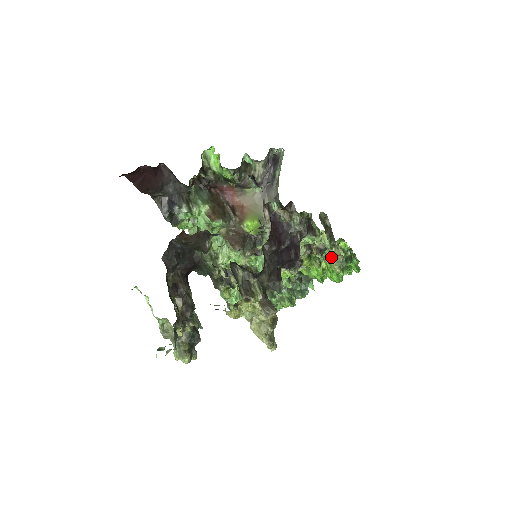
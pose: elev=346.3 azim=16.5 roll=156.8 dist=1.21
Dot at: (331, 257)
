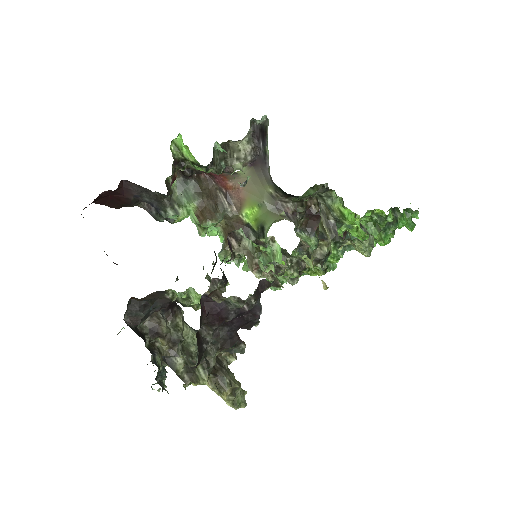
Dot at: occluded
